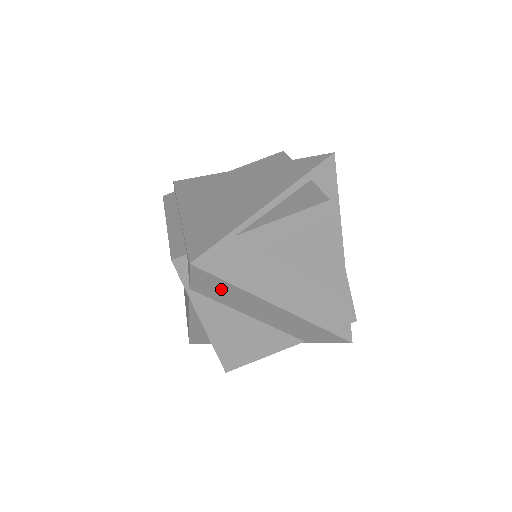
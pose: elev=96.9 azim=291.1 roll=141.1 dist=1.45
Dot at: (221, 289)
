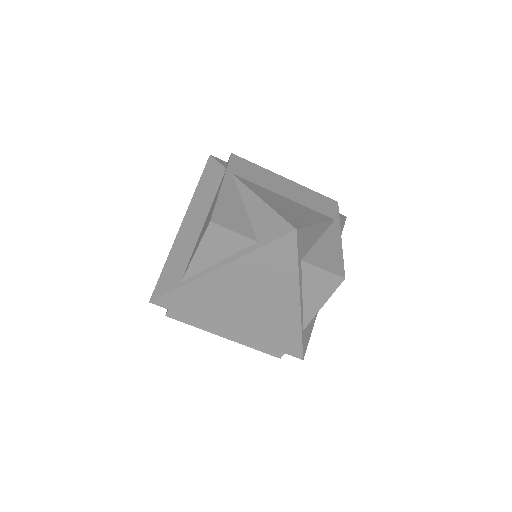
Dot at: occluded
